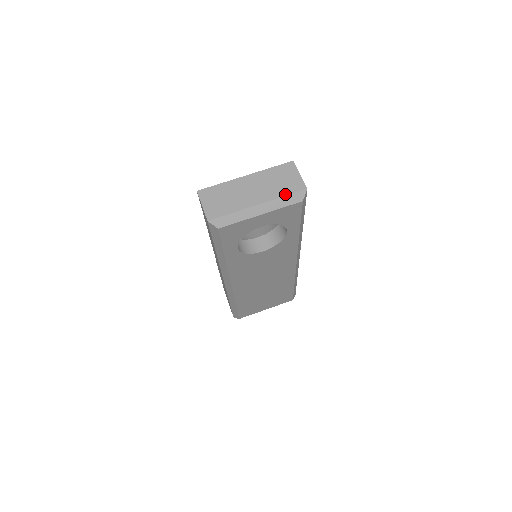
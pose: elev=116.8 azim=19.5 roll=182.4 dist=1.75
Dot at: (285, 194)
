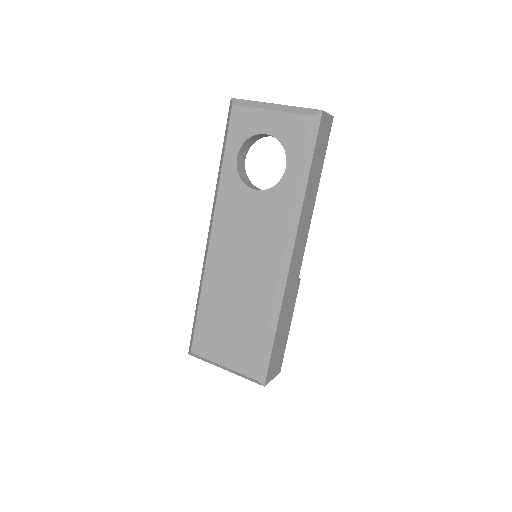
Dot at: (302, 107)
